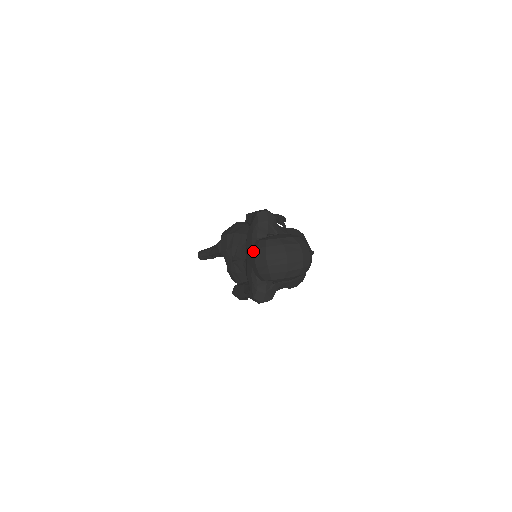
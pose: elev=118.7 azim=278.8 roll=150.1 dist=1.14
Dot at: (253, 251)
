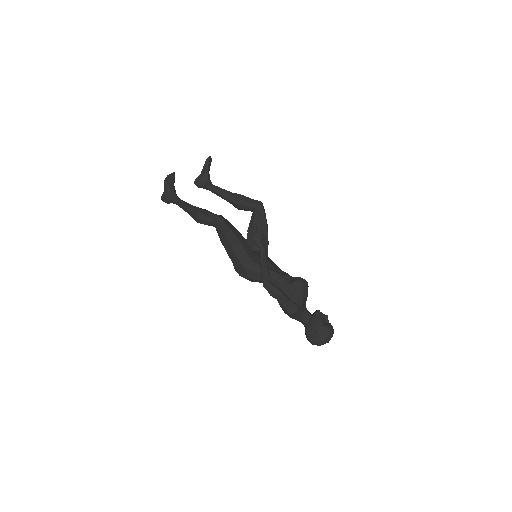
Dot at: occluded
